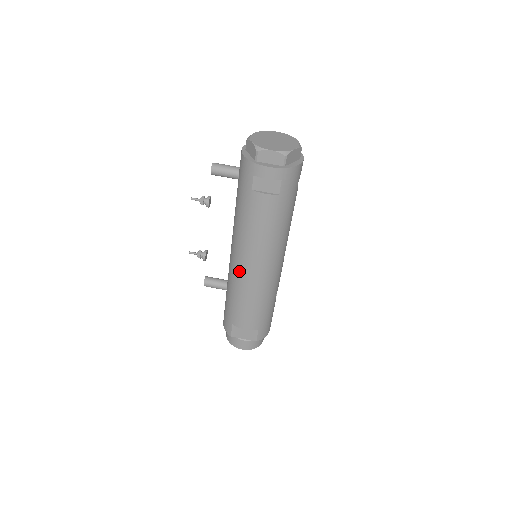
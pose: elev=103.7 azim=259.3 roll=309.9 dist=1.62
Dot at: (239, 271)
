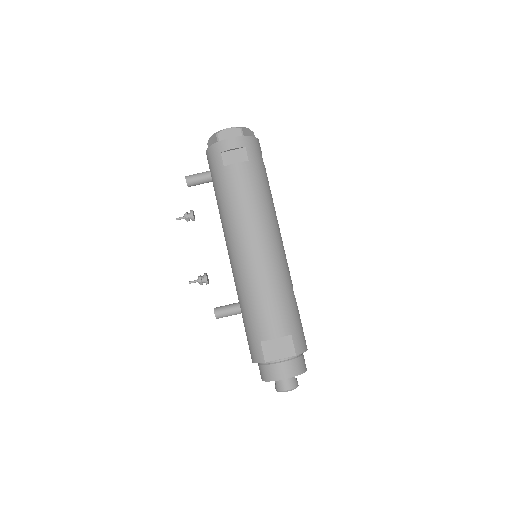
Dot at: (243, 262)
